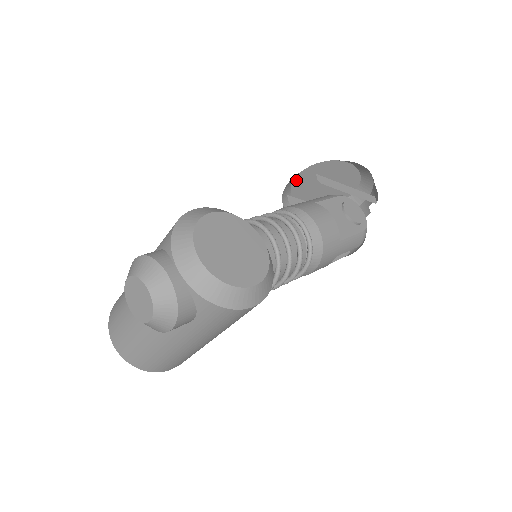
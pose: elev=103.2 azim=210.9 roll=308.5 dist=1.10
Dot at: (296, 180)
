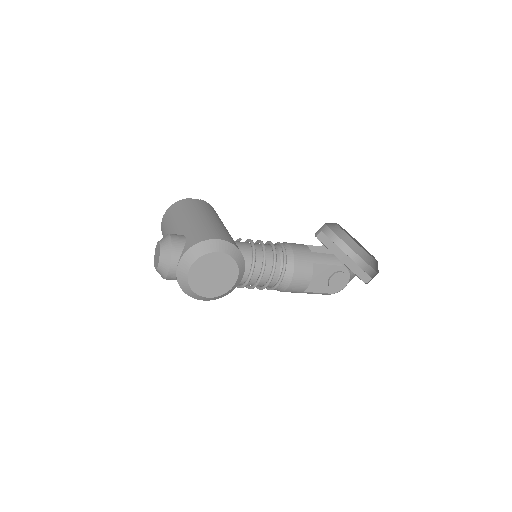
Dot at: occluded
